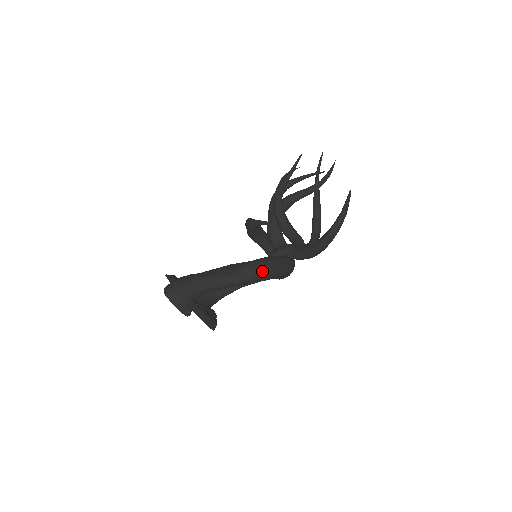
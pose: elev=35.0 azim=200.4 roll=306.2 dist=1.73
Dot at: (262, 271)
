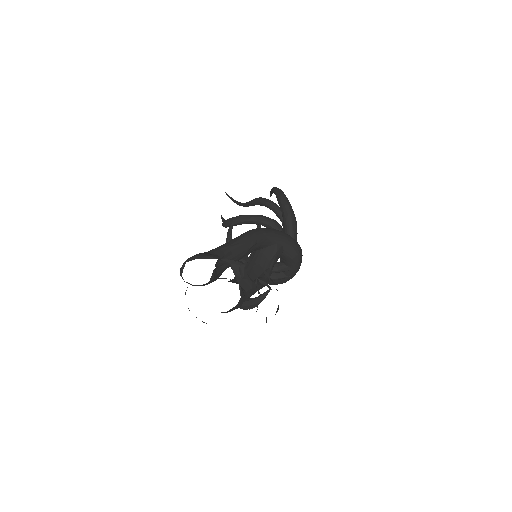
Dot at: (257, 229)
